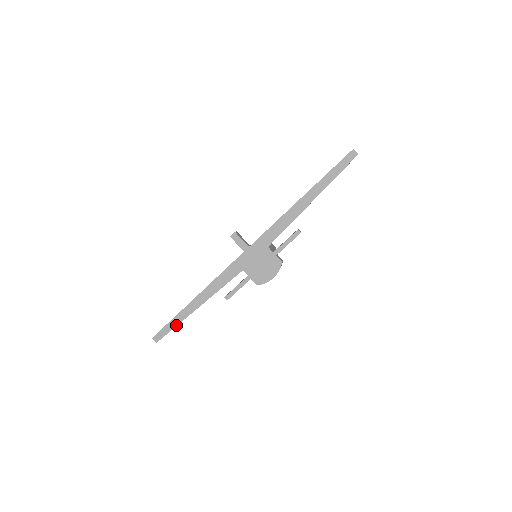
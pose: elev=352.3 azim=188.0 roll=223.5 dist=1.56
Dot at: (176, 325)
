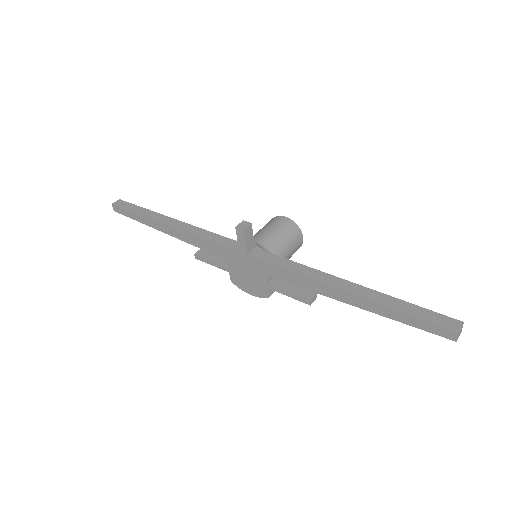
Dot at: (138, 220)
